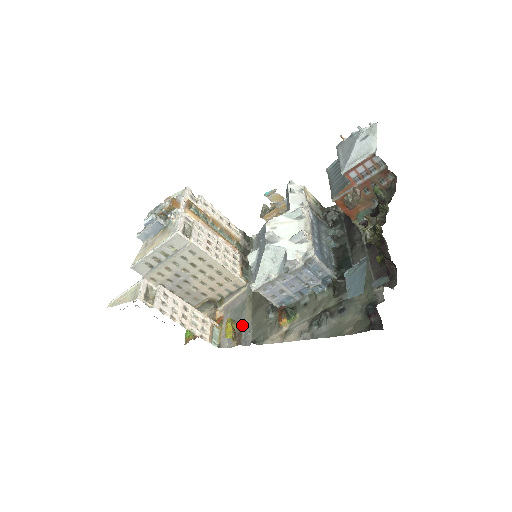
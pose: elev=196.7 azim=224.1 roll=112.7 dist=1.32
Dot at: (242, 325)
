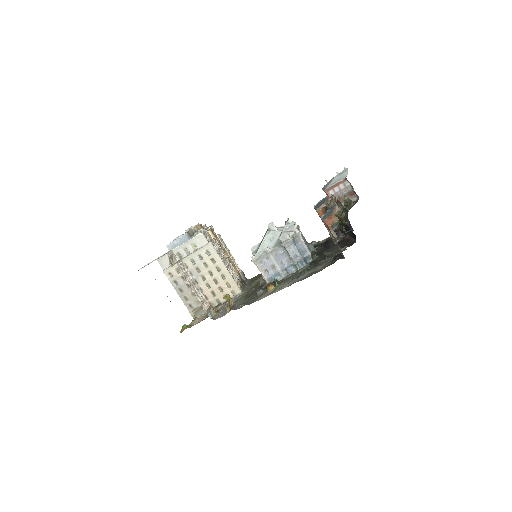
Dot at: occluded
